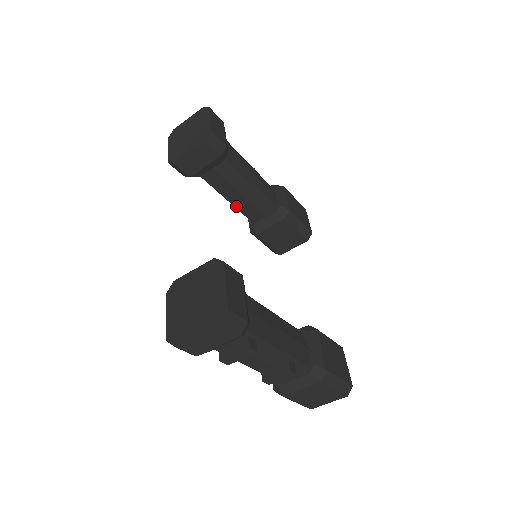
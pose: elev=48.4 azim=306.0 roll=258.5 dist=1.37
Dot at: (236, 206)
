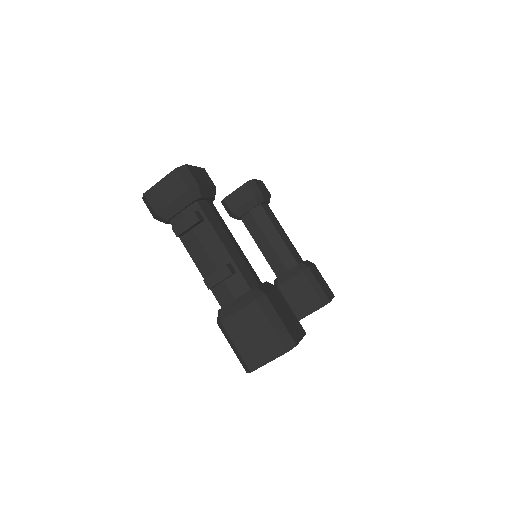
Dot at: (265, 256)
